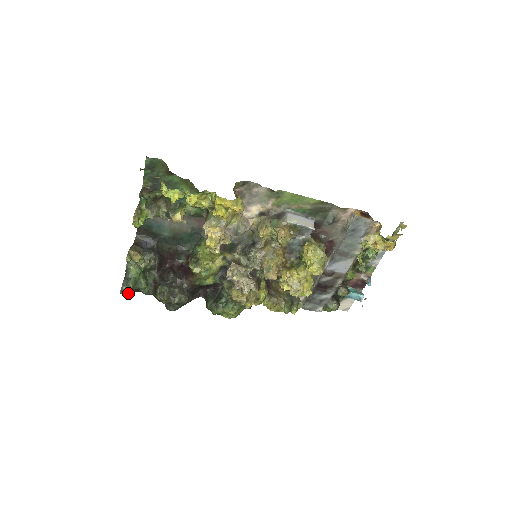
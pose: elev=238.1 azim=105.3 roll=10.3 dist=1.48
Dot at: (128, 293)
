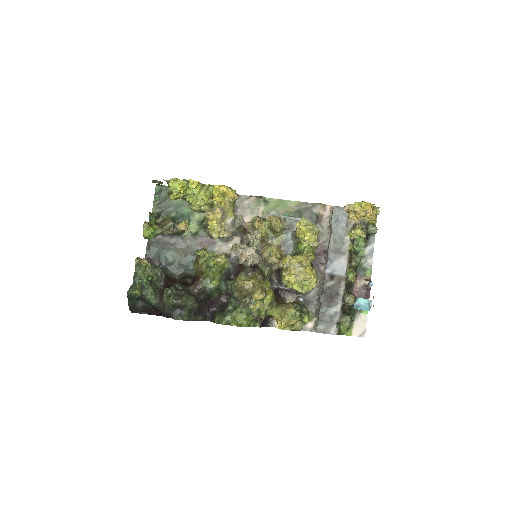
Dot at: (135, 290)
